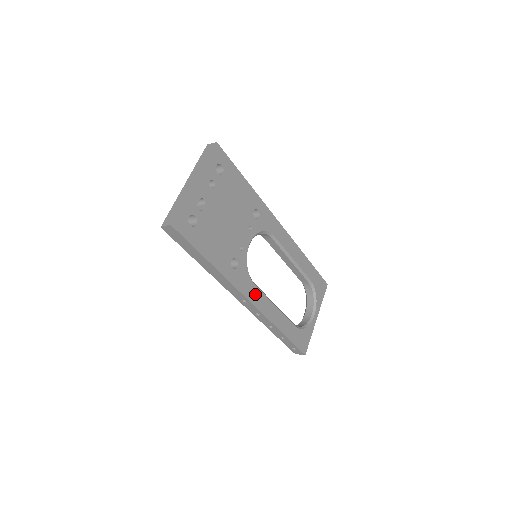
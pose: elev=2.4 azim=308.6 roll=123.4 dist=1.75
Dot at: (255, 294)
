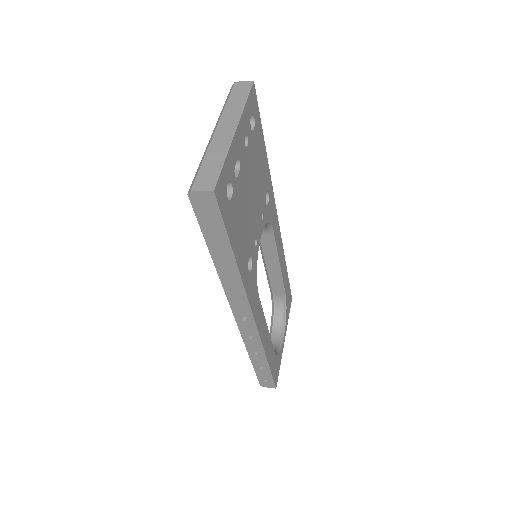
Dot at: (258, 309)
